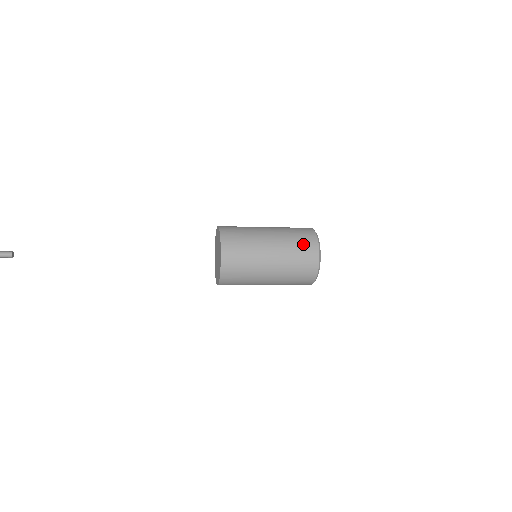
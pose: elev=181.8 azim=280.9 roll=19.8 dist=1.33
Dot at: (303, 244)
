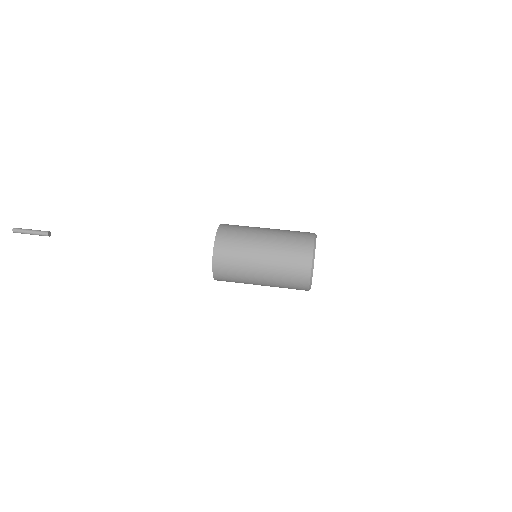
Dot at: (293, 280)
